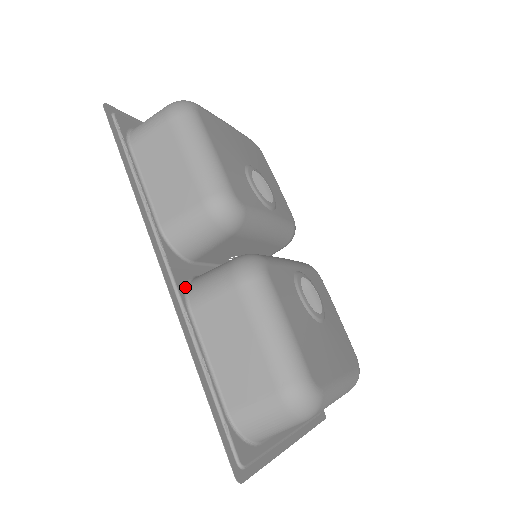
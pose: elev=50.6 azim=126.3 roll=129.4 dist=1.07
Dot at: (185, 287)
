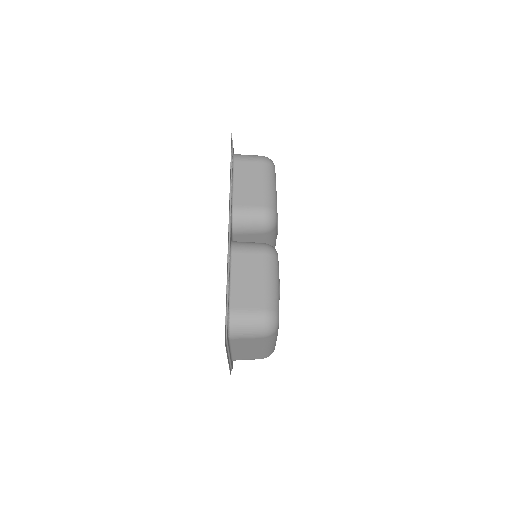
Dot at: (231, 241)
